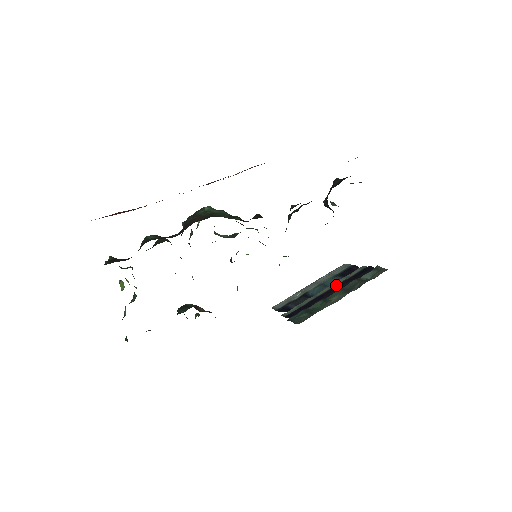
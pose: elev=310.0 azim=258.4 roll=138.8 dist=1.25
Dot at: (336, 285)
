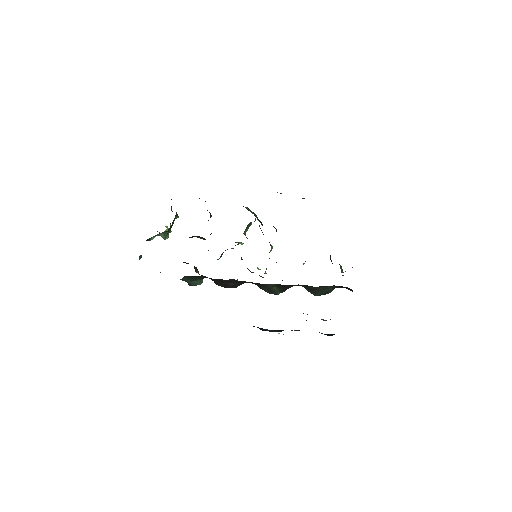
Dot at: occluded
